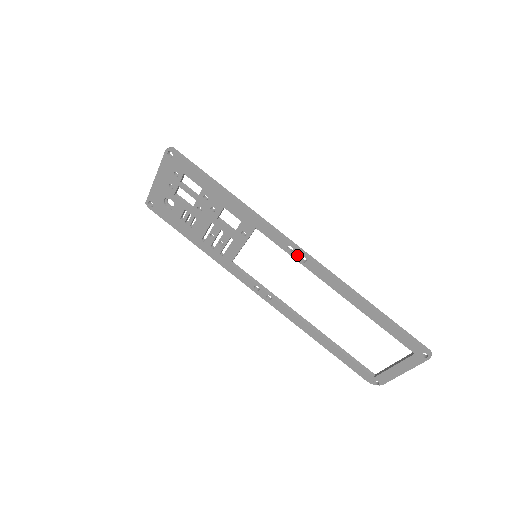
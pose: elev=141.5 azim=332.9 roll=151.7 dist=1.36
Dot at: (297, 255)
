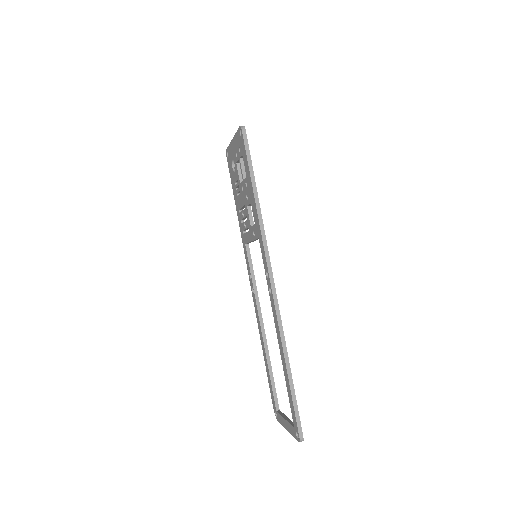
Dot at: (269, 284)
